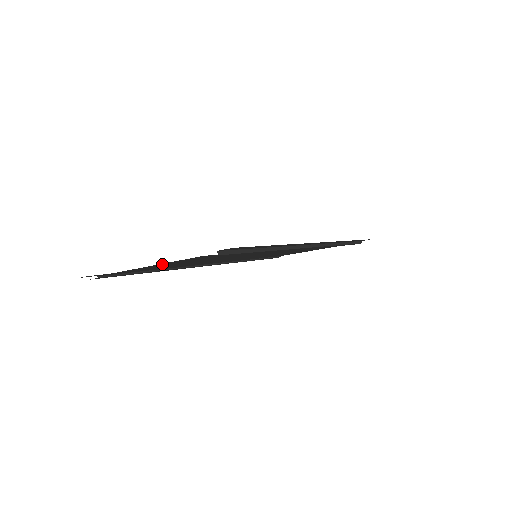
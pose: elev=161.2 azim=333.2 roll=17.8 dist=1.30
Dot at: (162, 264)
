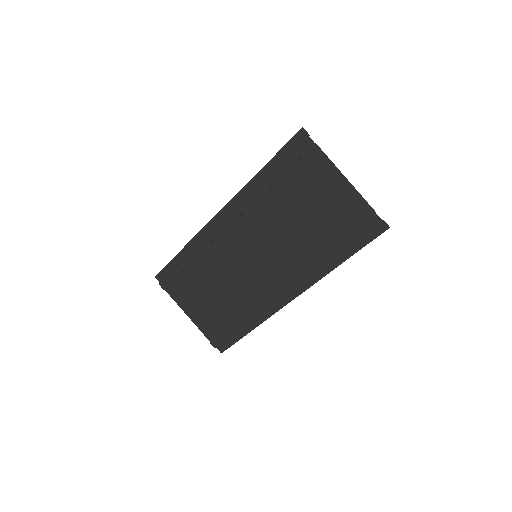
Dot at: (345, 187)
